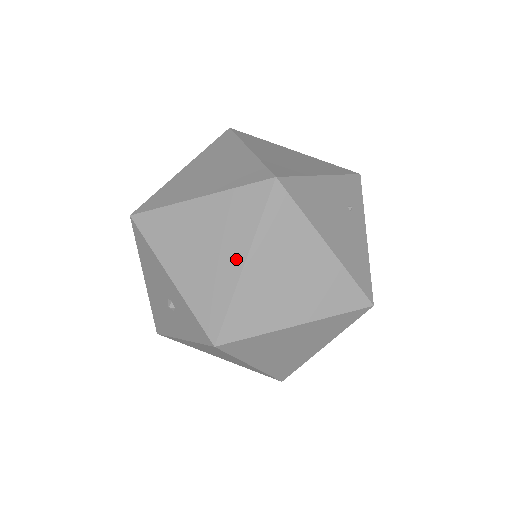
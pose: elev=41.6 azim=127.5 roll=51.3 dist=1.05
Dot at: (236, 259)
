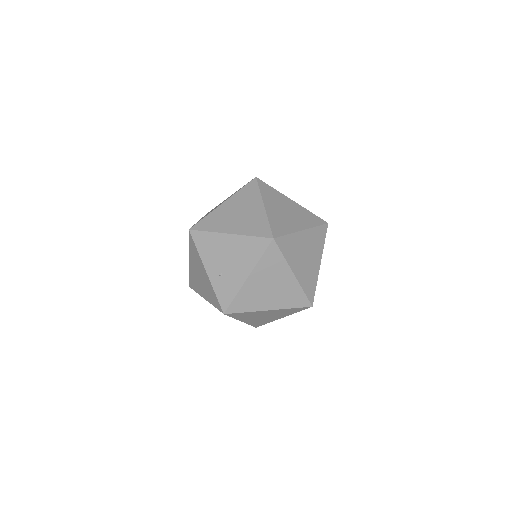
Dot at: (279, 318)
